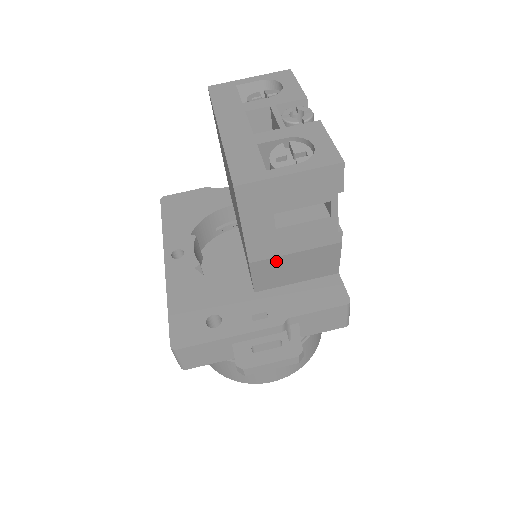
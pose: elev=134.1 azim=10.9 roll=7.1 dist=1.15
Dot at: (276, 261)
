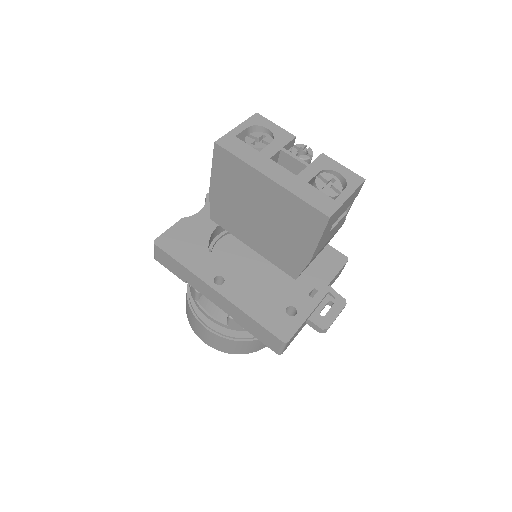
Dot at: occluded
